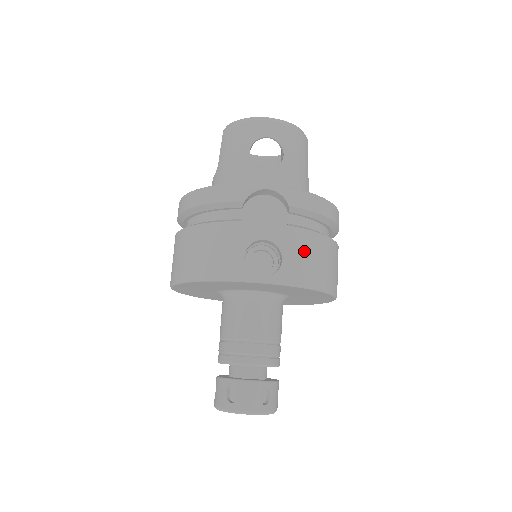
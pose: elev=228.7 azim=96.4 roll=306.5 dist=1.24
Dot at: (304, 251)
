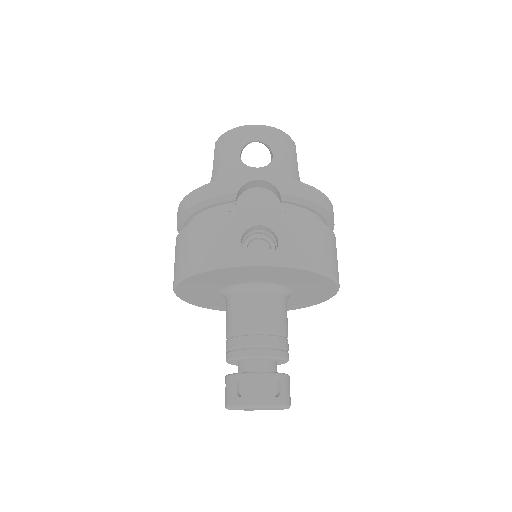
Dot at: (299, 234)
